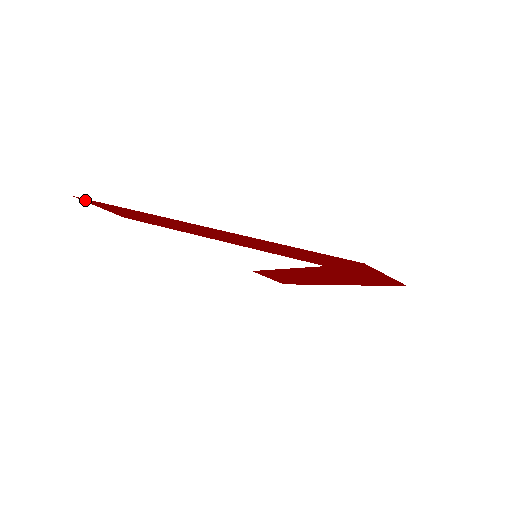
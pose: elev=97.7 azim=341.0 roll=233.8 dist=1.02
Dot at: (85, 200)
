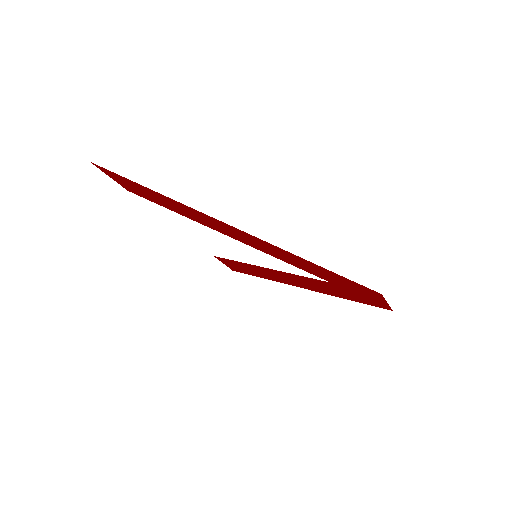
Dot at: (103, 169)
